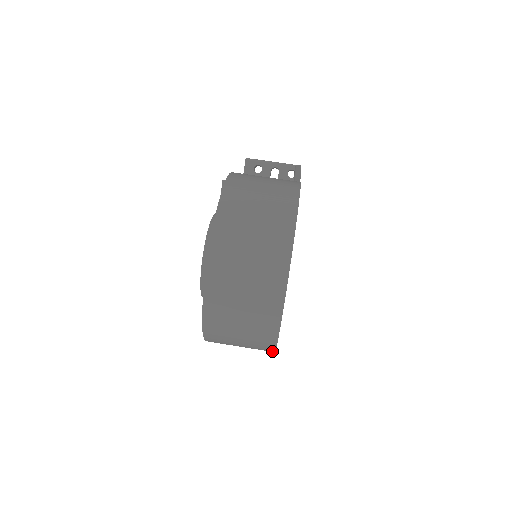
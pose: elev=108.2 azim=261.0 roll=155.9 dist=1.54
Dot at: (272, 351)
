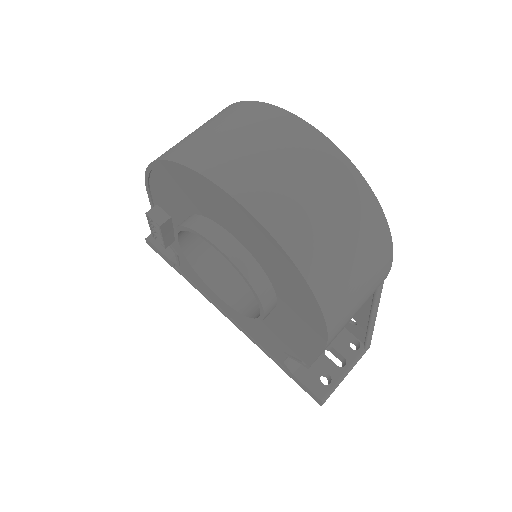
Dot at: (390, 255)
